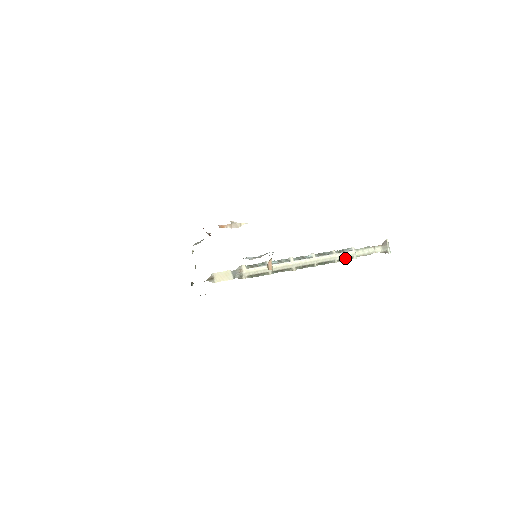
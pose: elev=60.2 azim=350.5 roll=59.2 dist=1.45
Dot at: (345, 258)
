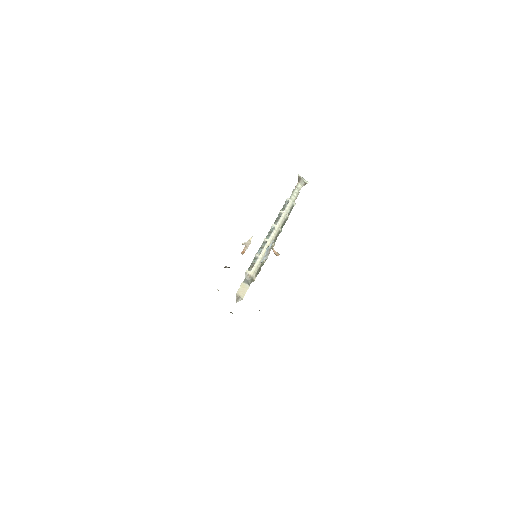
Dot at: (290, 210)
